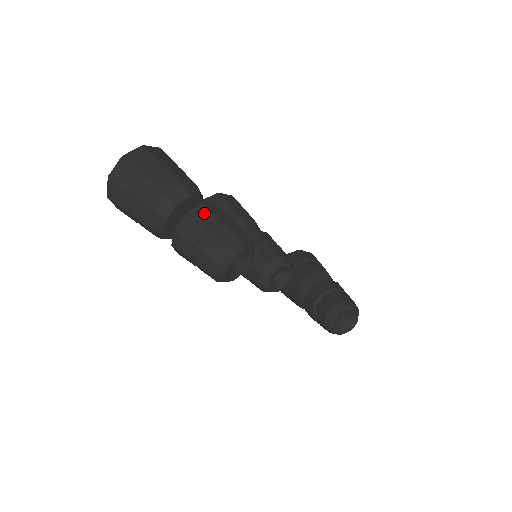
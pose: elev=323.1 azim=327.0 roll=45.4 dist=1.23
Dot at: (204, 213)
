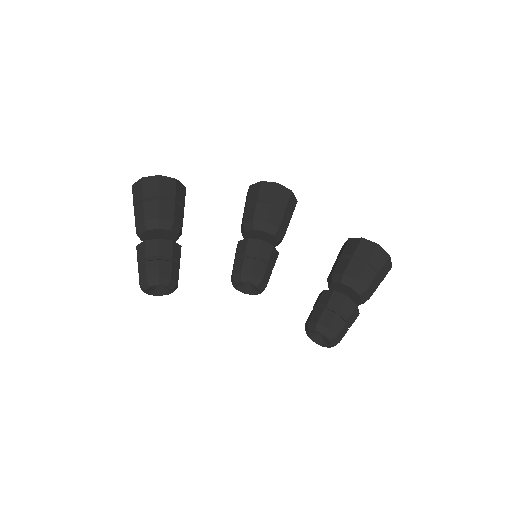
Dot at: (142, 250)
